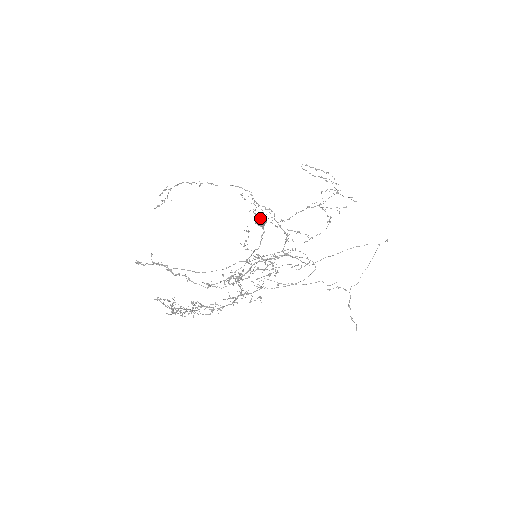
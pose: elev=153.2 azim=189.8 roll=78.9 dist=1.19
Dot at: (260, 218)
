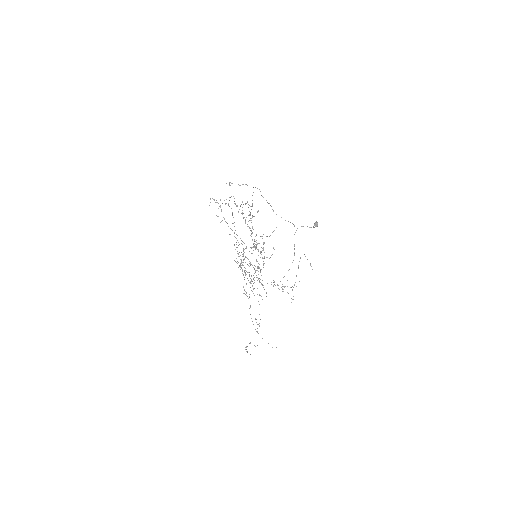
Dot at: (316, 223)
